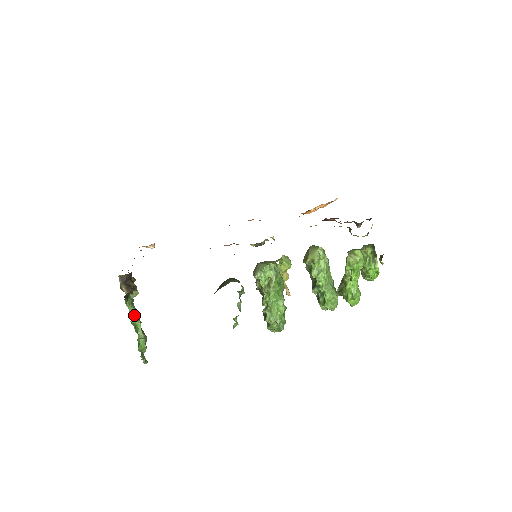
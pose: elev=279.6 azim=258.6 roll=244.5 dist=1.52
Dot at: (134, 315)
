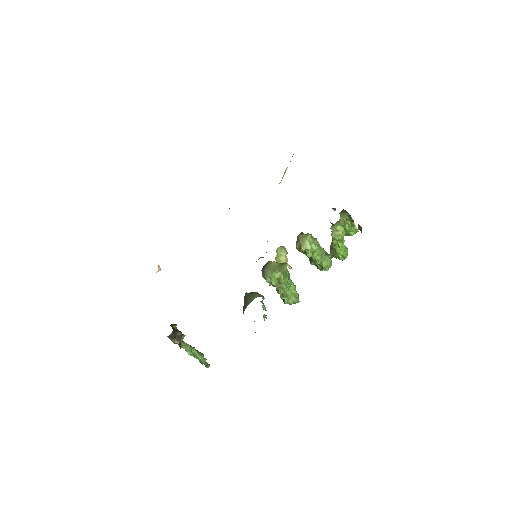
Dot at: (189, 349)
